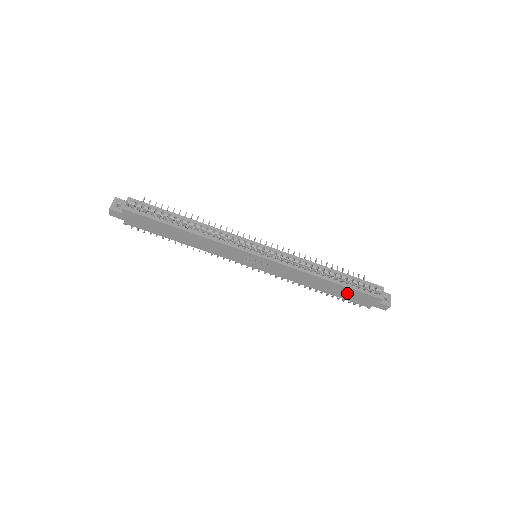
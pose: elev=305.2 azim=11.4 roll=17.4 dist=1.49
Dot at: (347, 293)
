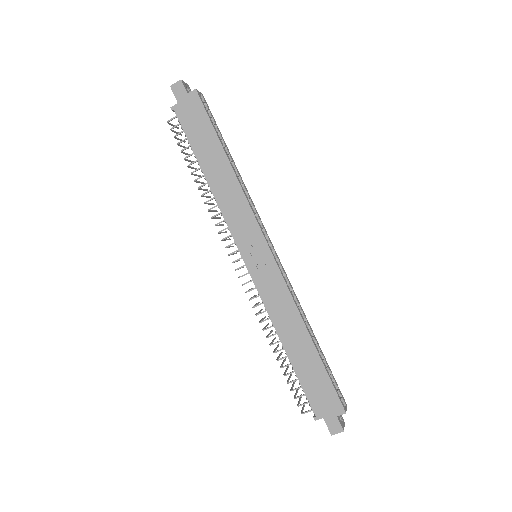
Dot at: (313, 374)
